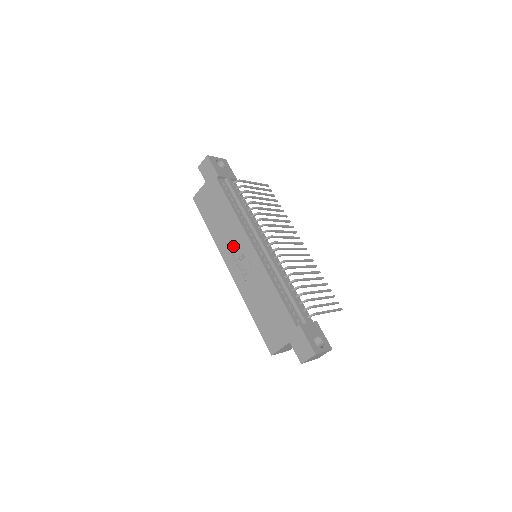
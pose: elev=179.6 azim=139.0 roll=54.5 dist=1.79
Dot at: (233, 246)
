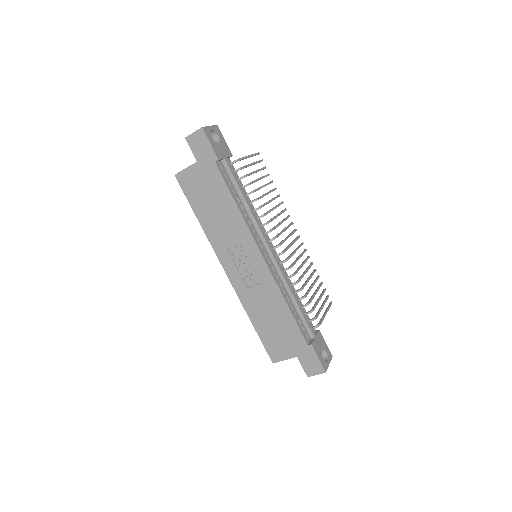
Dot at: (234, 248)
